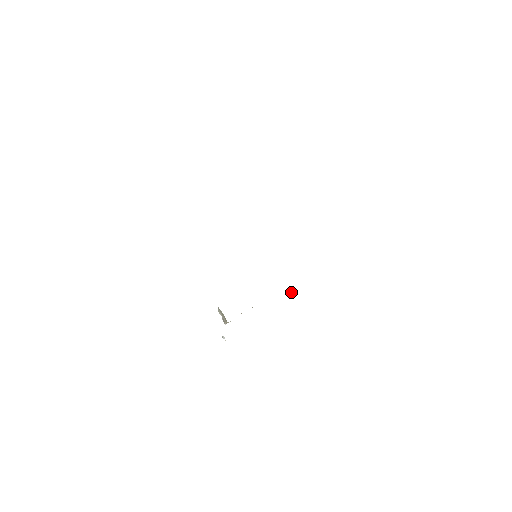
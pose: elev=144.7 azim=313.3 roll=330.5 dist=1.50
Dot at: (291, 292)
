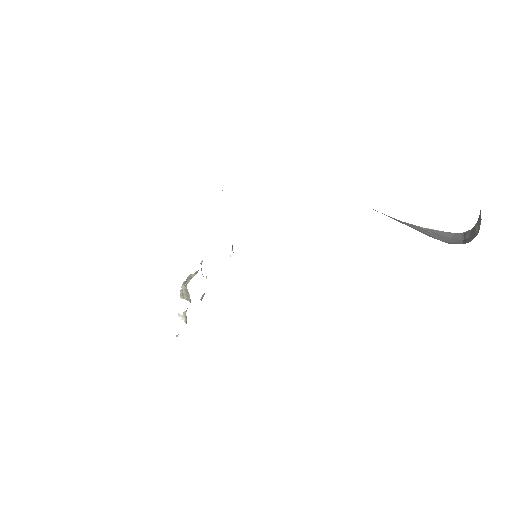
Dot at: (230, 255)
